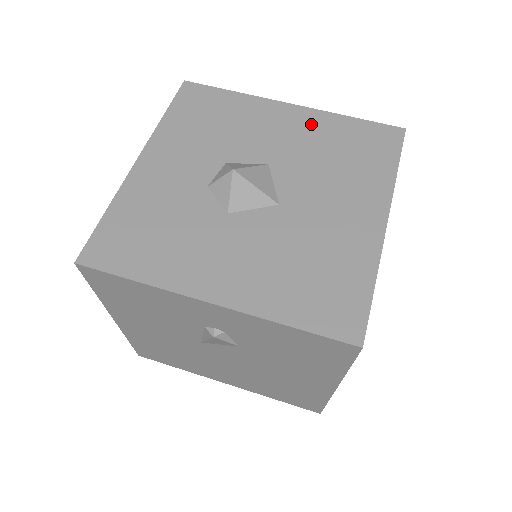
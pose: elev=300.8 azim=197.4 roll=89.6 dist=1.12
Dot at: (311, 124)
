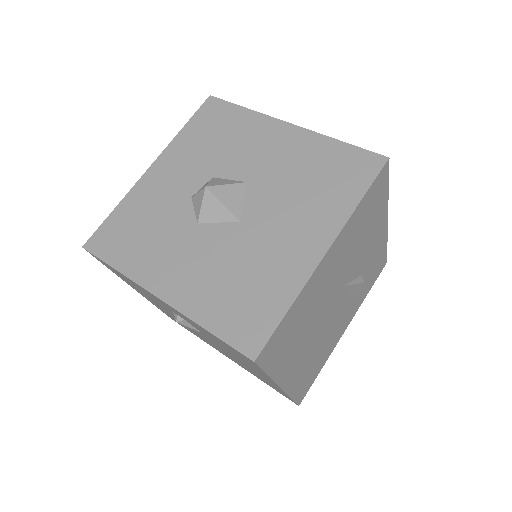
Dot at: (299, 146)
